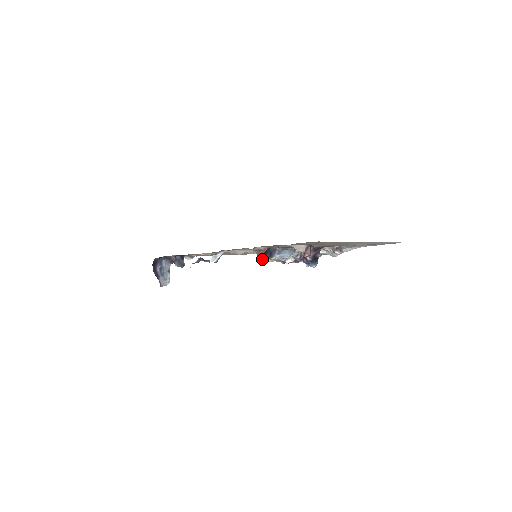
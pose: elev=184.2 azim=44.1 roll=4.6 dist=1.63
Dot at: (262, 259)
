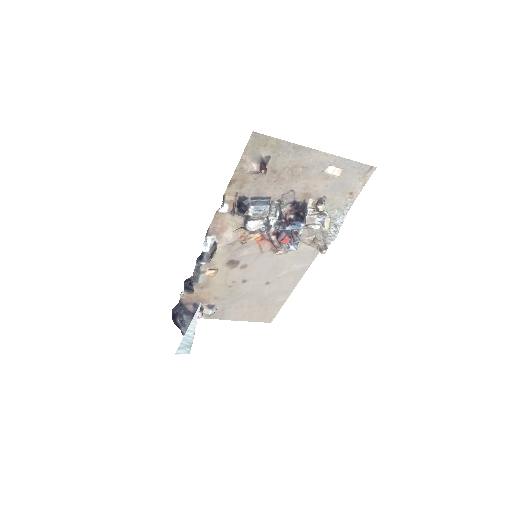
Dot at: (238, 212)
